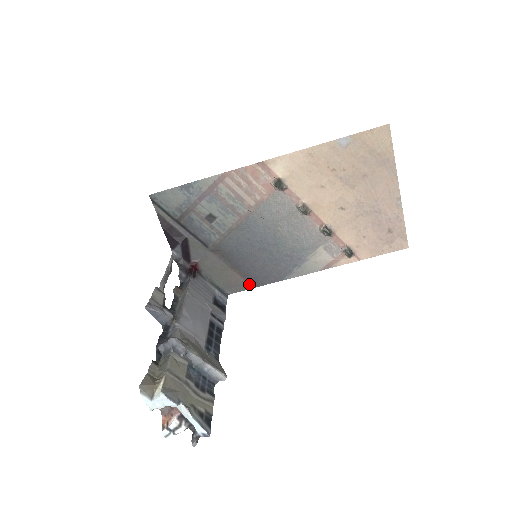
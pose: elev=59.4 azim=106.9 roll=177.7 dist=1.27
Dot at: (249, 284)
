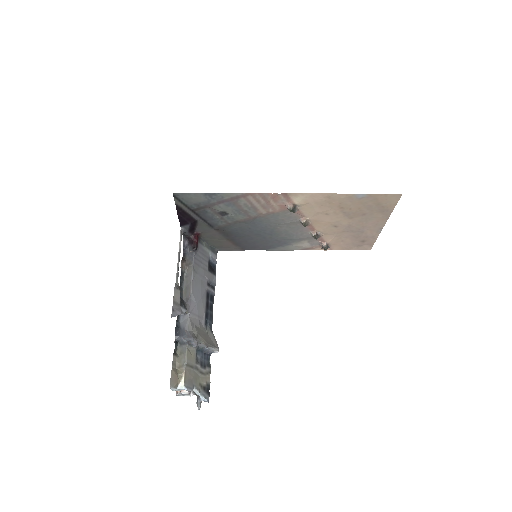
Dot at: (237, 248)
